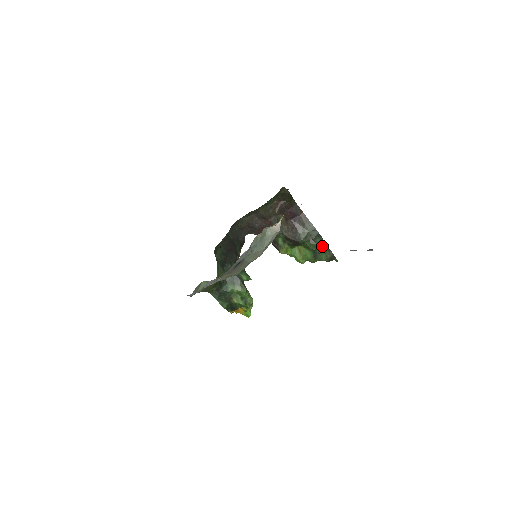
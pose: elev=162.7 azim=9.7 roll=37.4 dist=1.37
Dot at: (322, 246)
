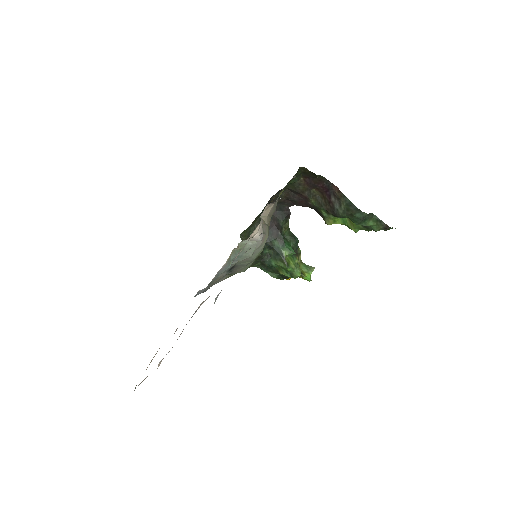
Dot at: (366, 219)
